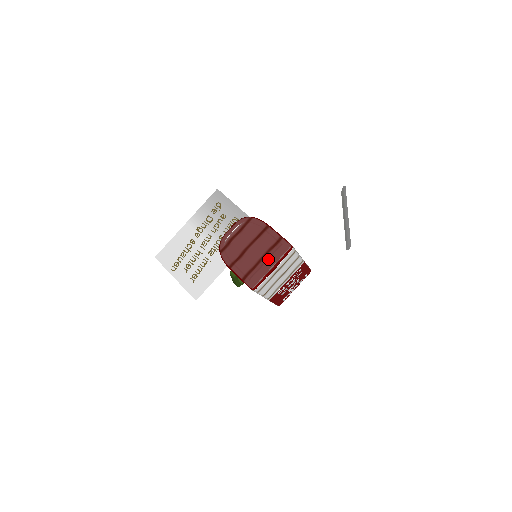
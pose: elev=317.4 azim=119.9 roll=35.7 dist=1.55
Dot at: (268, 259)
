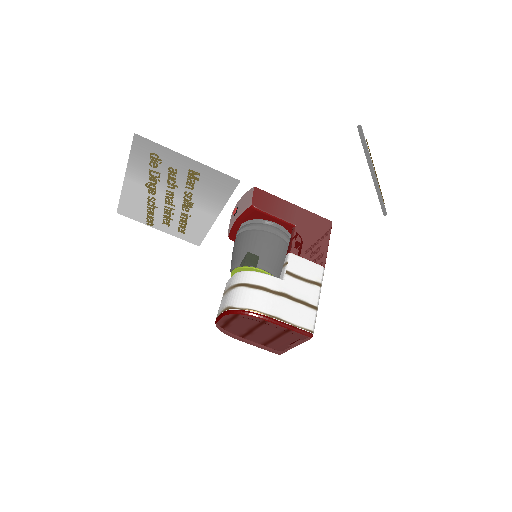
Dot at: (286, 343)
